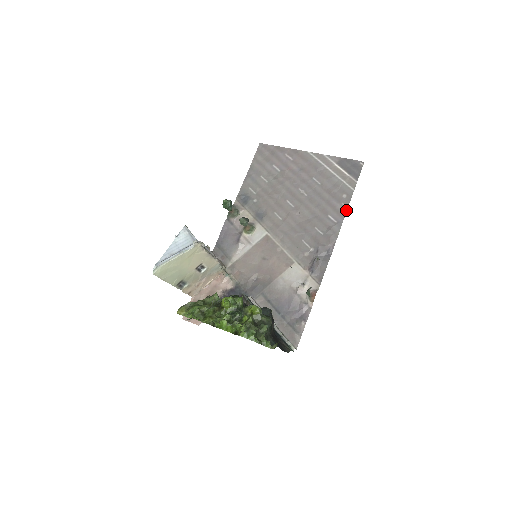
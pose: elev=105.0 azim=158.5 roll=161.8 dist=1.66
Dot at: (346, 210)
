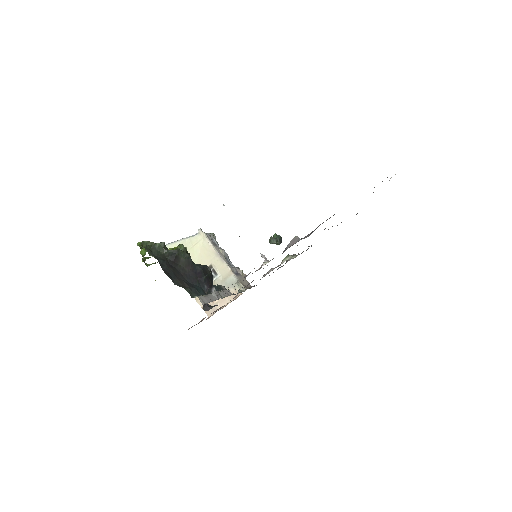
Dot at: occluded
